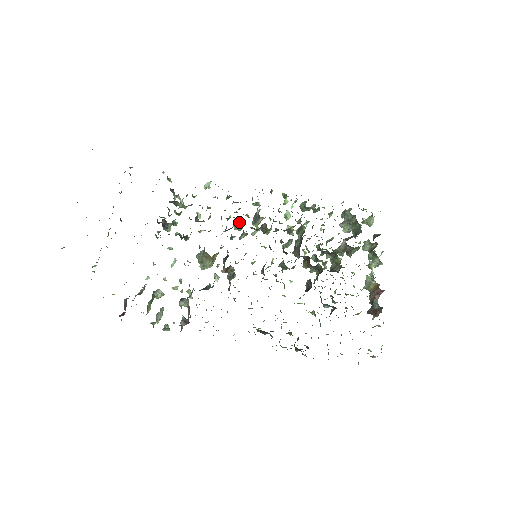
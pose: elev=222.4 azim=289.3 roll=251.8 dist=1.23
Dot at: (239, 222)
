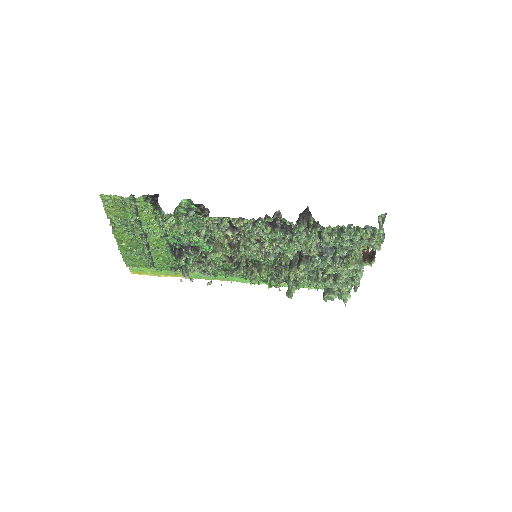
Dot at: (238, 266)
